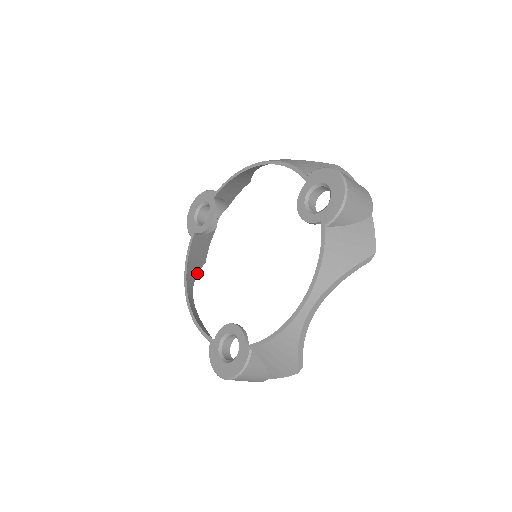
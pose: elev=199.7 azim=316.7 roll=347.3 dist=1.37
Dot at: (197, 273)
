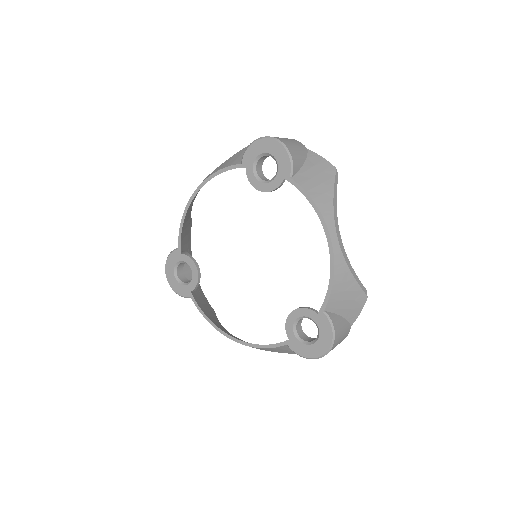
Dot at: (219, 322)
